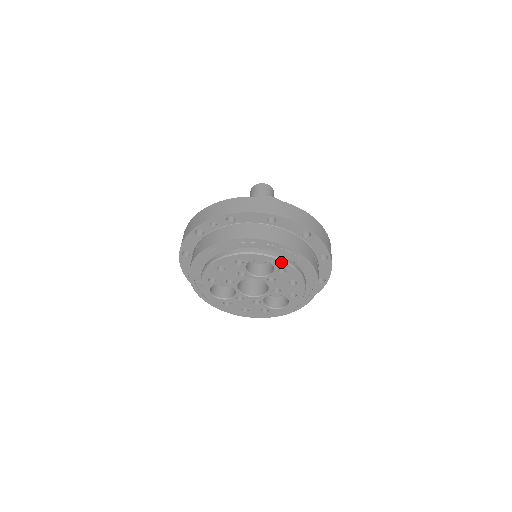
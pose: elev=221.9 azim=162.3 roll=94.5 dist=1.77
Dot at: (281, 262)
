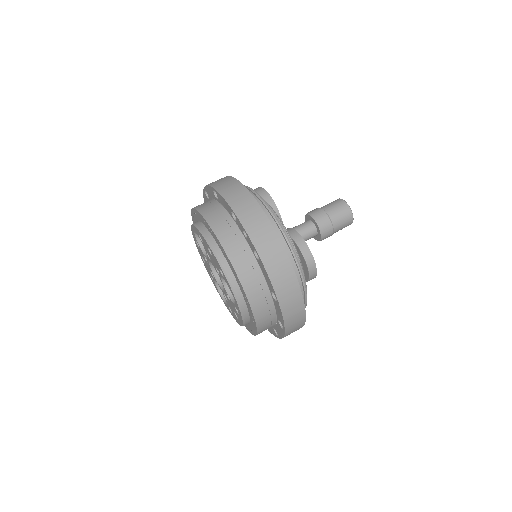
Dot at: (241, 313)
